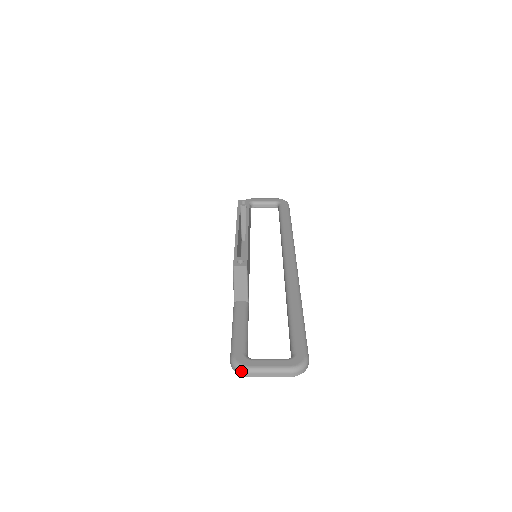
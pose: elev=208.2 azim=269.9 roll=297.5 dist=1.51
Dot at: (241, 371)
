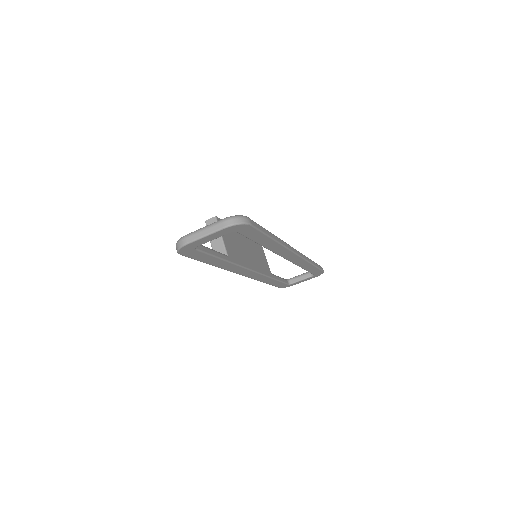
Dot at: (179, 241)
